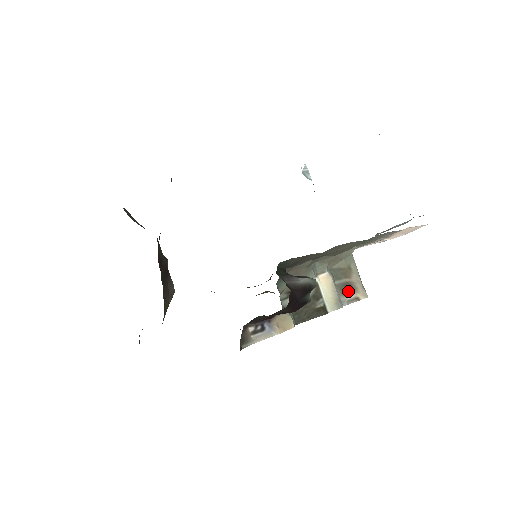
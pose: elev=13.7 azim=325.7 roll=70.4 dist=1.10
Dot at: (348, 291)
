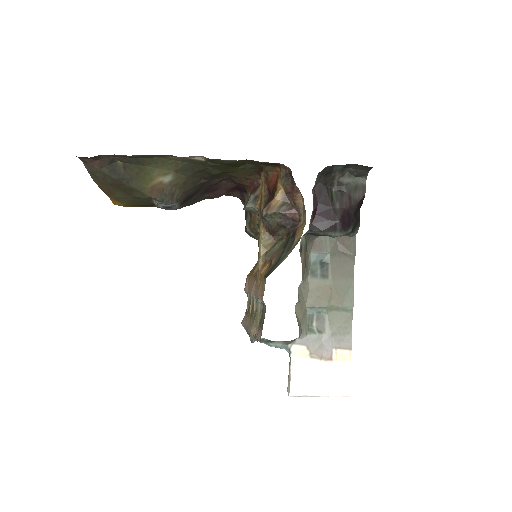
Dot at: occluded
